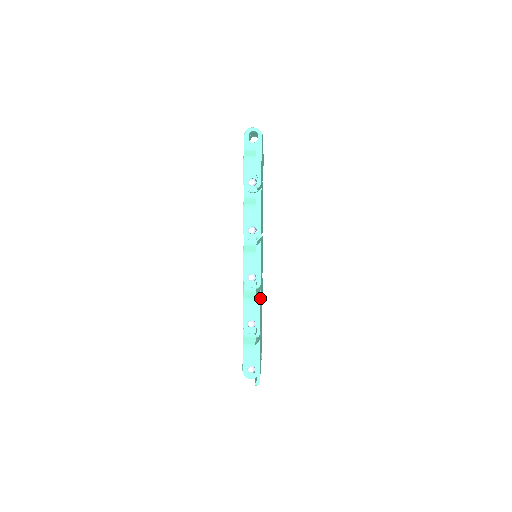
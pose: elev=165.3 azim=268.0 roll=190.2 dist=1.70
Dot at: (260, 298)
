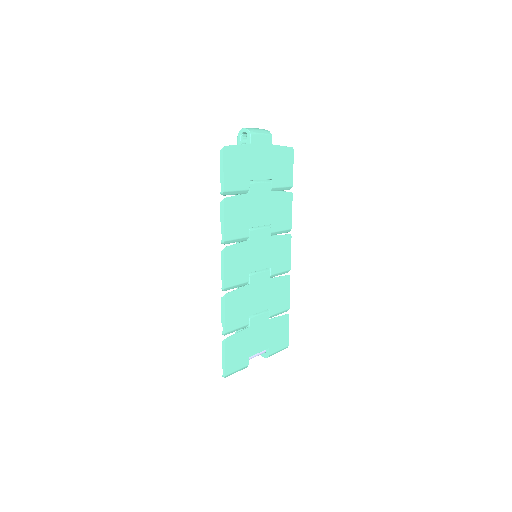
Dot at: (224, 300)
